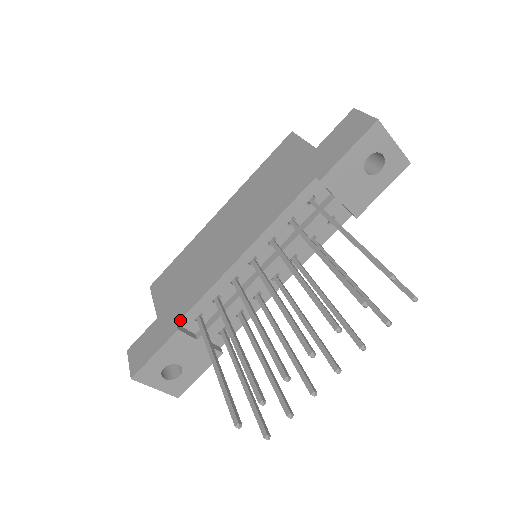
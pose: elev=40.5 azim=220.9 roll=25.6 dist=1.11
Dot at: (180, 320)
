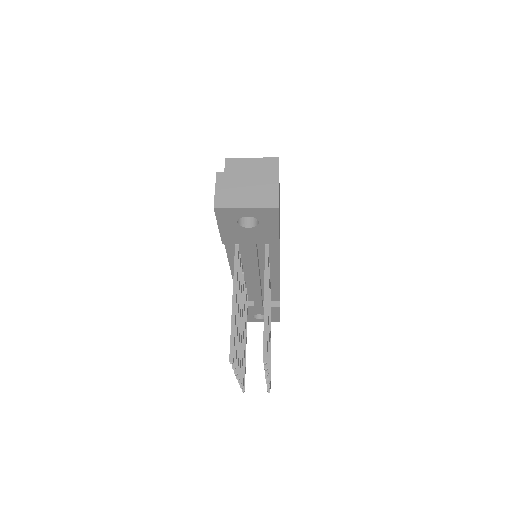
Dot at: occluded
